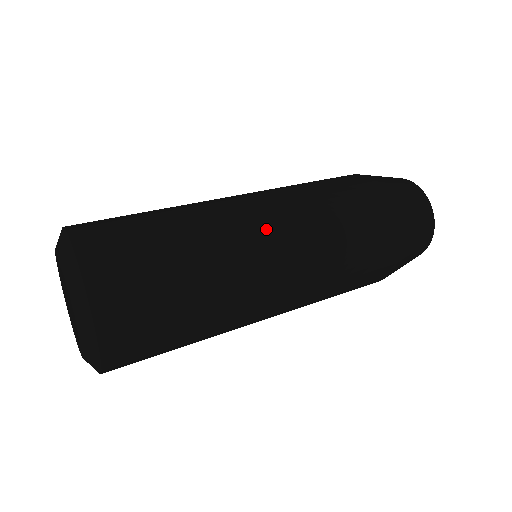
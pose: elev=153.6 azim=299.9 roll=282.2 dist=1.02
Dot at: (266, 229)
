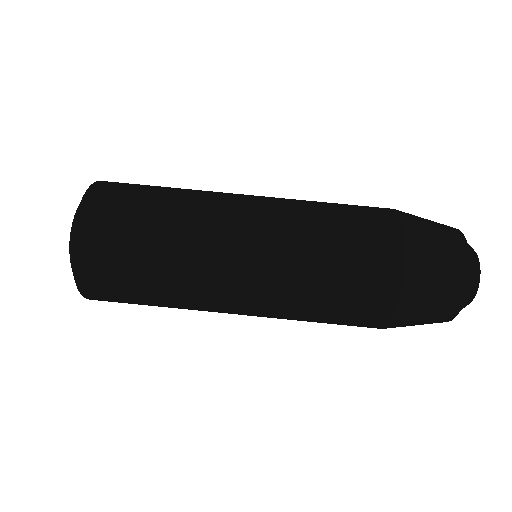
Dot at: (237, 298)
